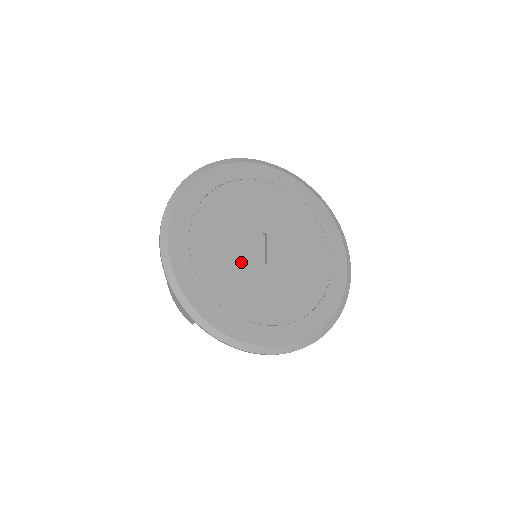
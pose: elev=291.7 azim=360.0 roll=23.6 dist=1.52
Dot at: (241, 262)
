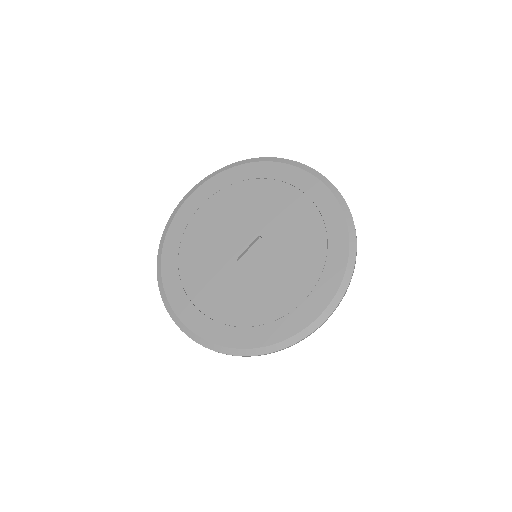
Dot at: (220, 247)
